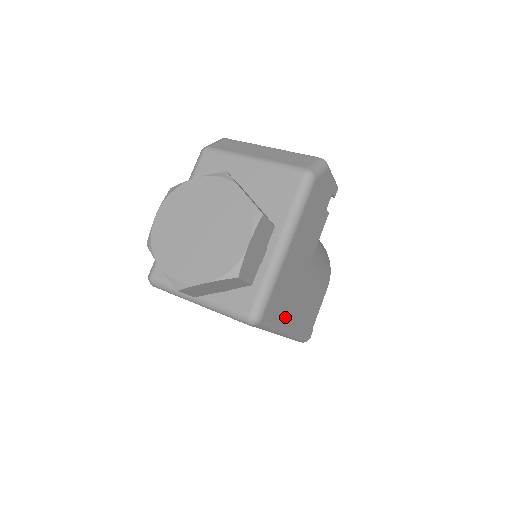
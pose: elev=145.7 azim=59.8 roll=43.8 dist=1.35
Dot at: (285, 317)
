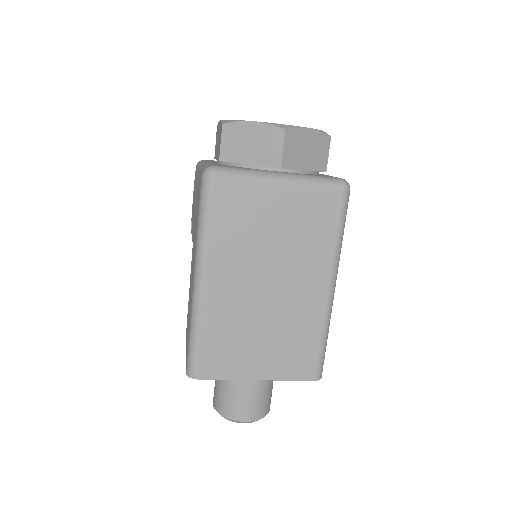
Dot at: occluded
